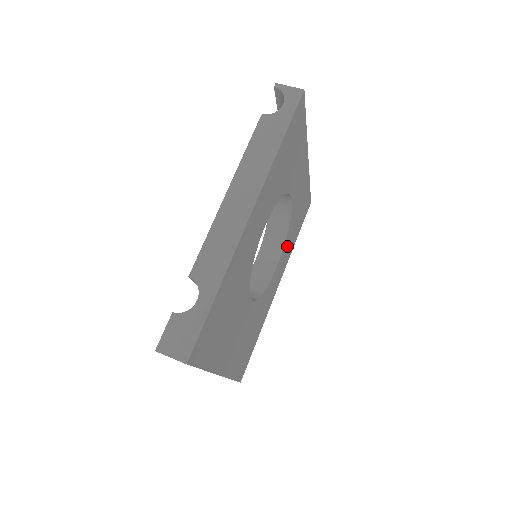
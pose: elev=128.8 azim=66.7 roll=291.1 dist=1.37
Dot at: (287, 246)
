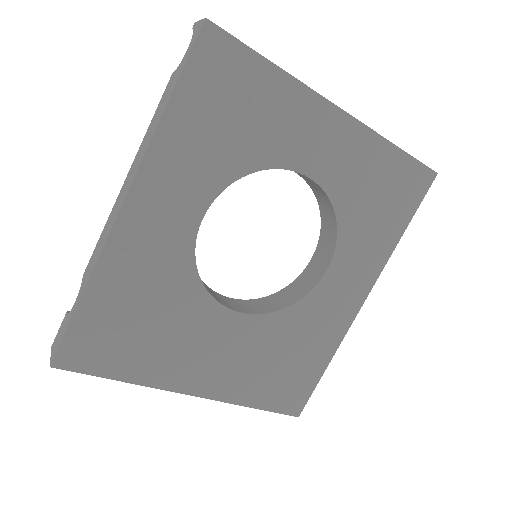
Dot at: (357, 243)
